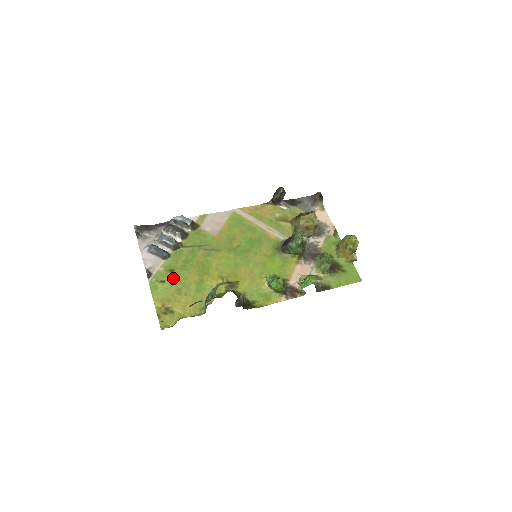
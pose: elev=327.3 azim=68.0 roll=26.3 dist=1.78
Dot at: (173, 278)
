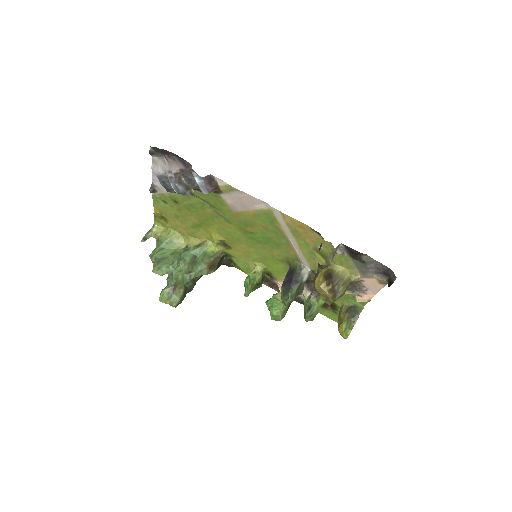
Dot at: (175, 207)
